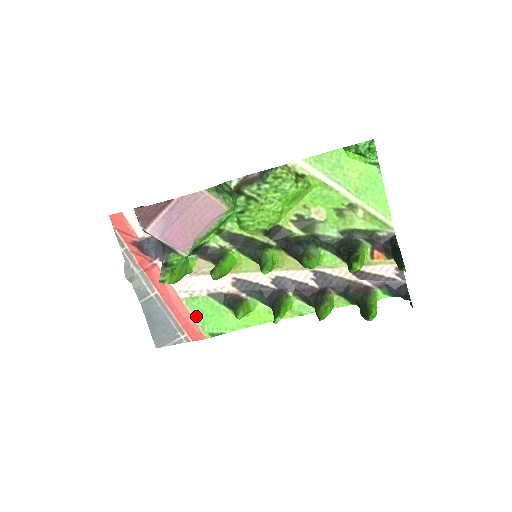
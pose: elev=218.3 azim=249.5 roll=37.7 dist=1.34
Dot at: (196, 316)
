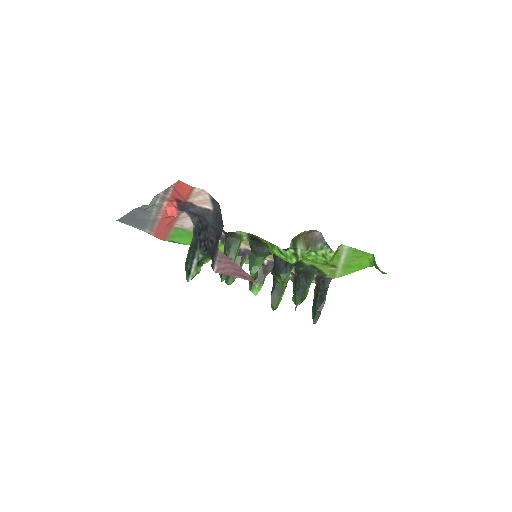
Dot at: (173, 234)
